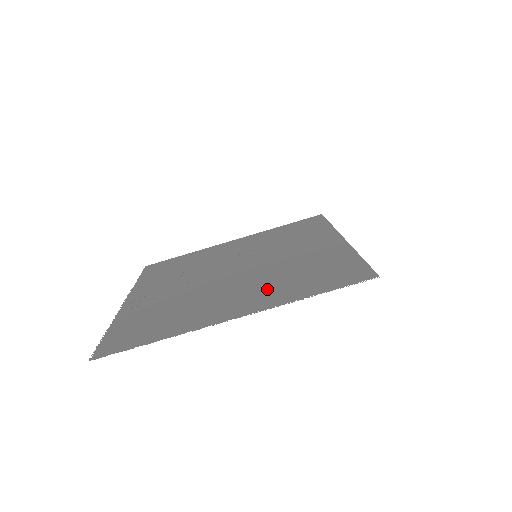
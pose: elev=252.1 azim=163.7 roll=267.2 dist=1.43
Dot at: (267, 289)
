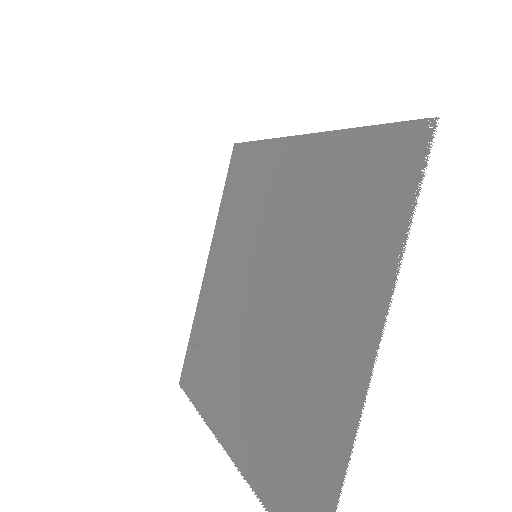
Dot at: (340, 279)
